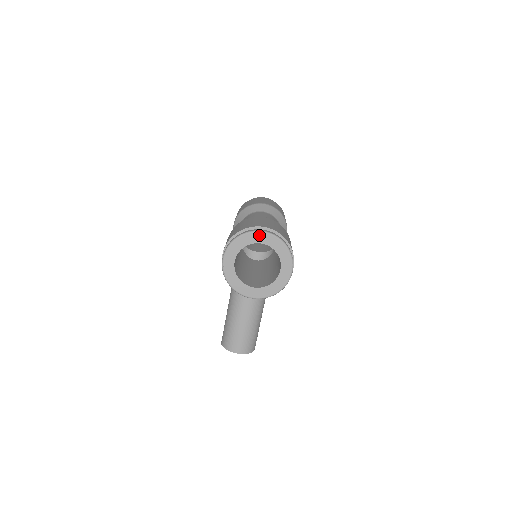
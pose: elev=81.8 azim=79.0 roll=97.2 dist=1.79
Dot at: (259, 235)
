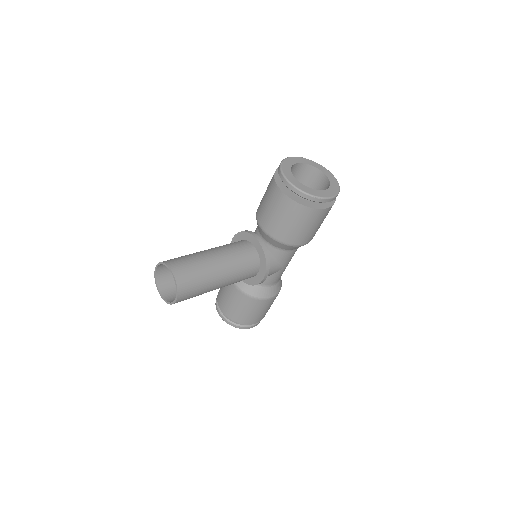
Dot at: (326, 171)
